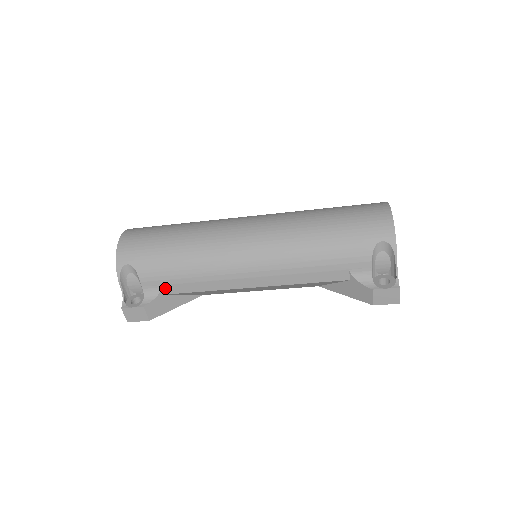
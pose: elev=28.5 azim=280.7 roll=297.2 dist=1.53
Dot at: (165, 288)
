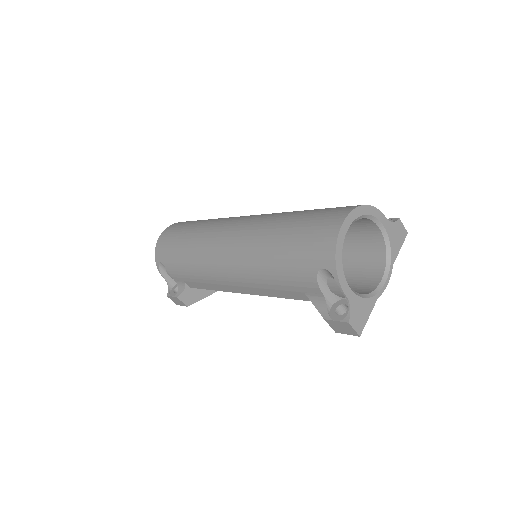
Dot at: (188, 283)
